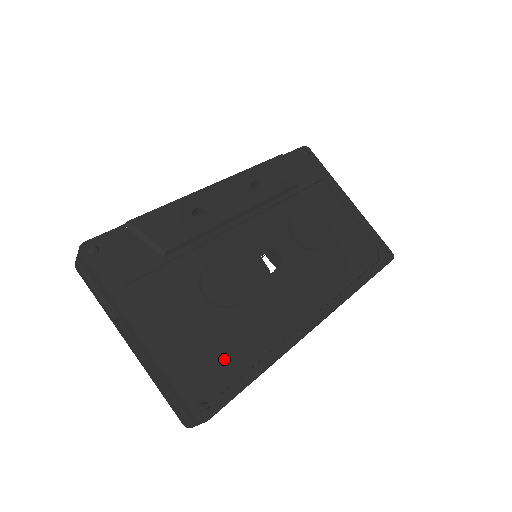
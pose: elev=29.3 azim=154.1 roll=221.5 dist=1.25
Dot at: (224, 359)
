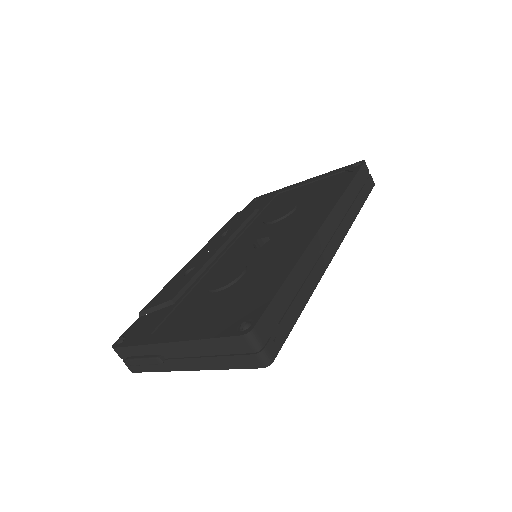
Dot at: (250, 298)
